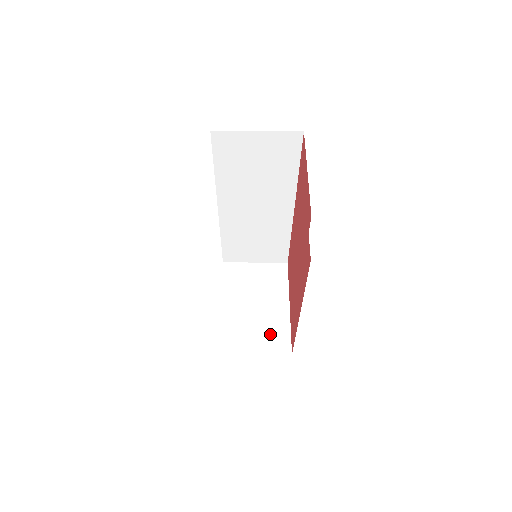
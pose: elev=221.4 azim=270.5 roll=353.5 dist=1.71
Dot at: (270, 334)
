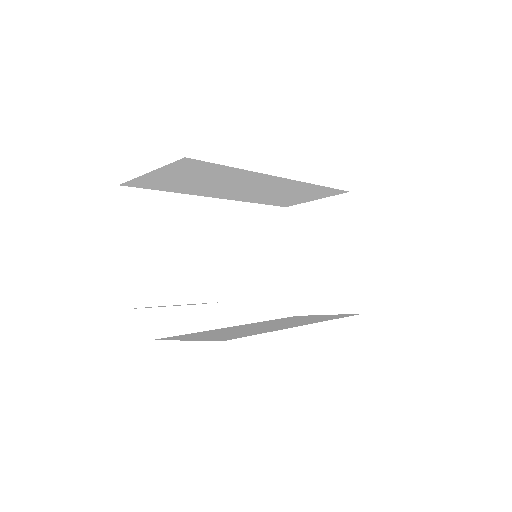
Dot at: (339, 291)
